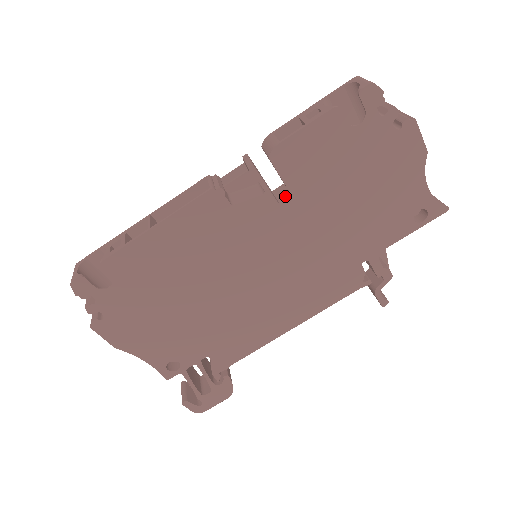
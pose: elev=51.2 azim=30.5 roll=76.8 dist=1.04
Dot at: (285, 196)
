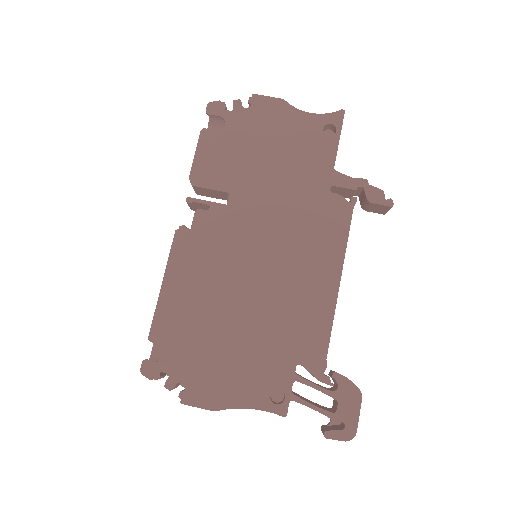
Dot at: occluded
